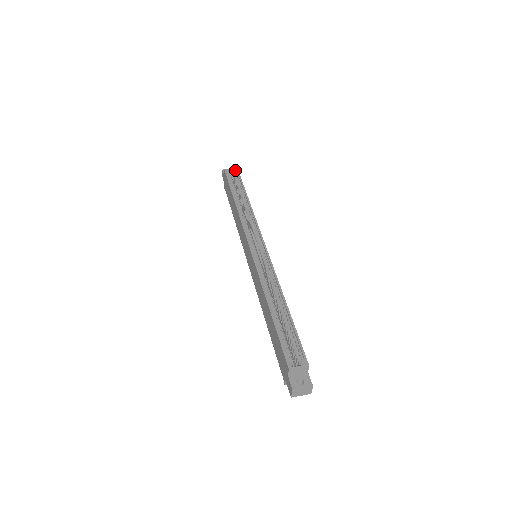
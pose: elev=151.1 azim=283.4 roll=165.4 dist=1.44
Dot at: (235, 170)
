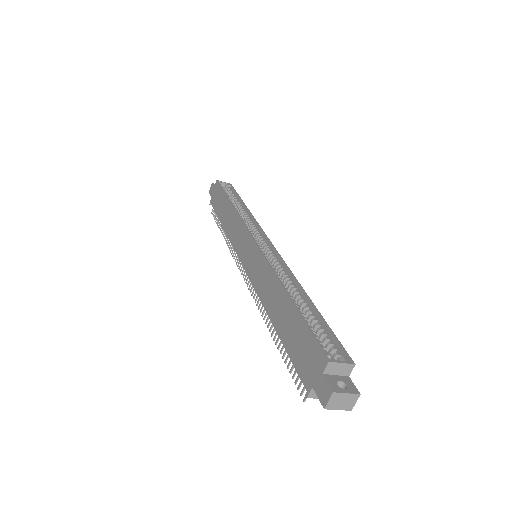
Dot at: (229, 184)
